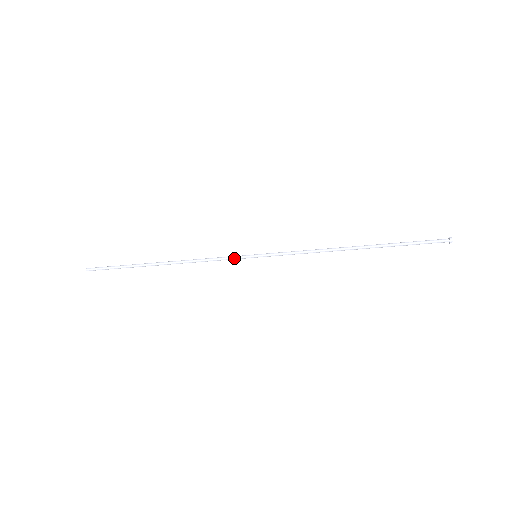
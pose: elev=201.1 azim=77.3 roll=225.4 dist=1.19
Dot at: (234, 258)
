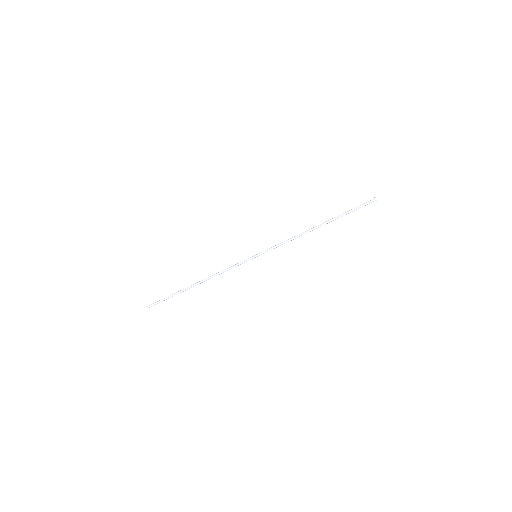
Dot at: (242, 263)
